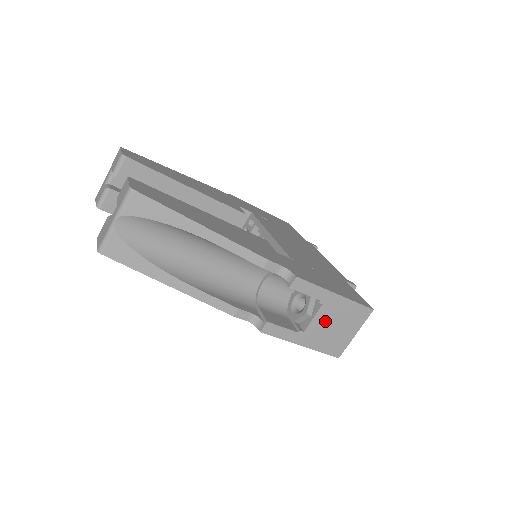
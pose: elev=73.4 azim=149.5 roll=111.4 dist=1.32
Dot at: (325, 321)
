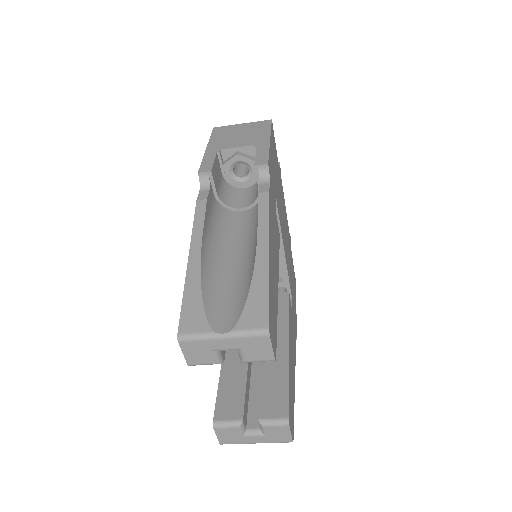
Dot at: occluded
